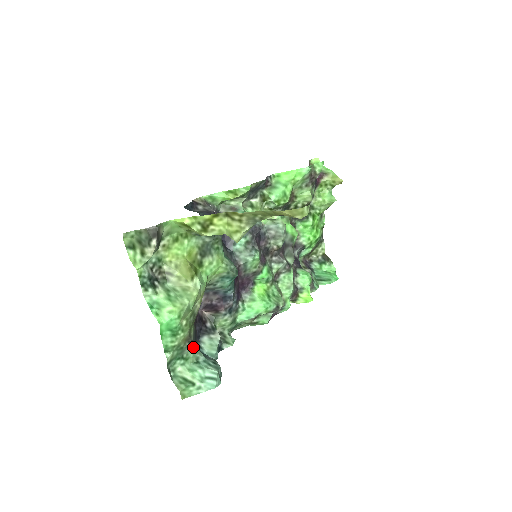
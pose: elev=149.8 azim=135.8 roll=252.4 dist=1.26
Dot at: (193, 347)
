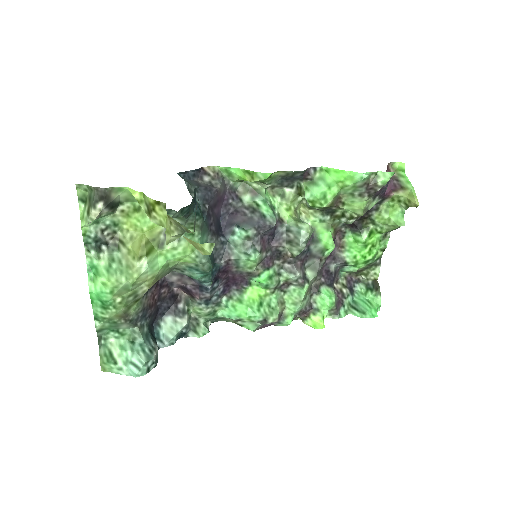
Dot at: (133, 325)
